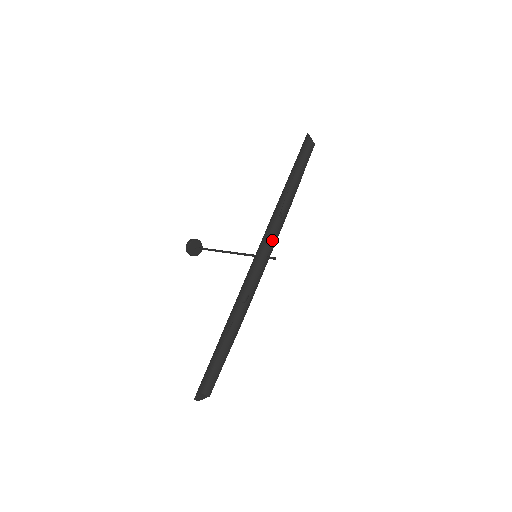
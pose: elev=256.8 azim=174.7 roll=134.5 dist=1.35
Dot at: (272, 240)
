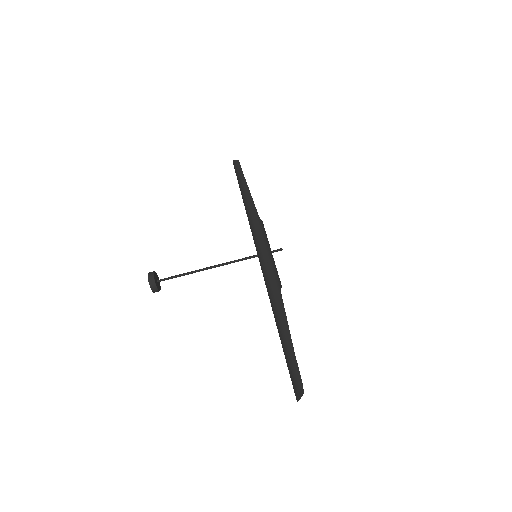
Dot at: occluded
